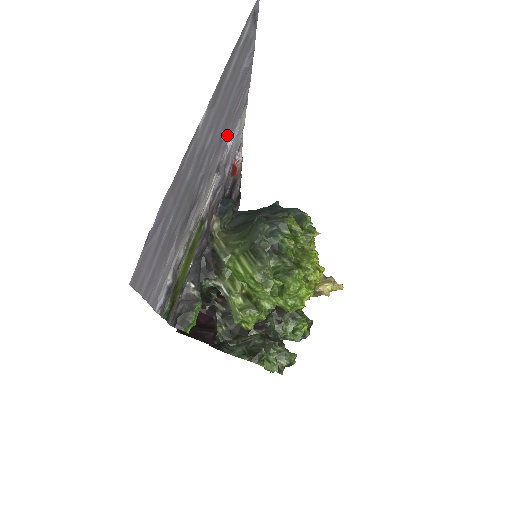
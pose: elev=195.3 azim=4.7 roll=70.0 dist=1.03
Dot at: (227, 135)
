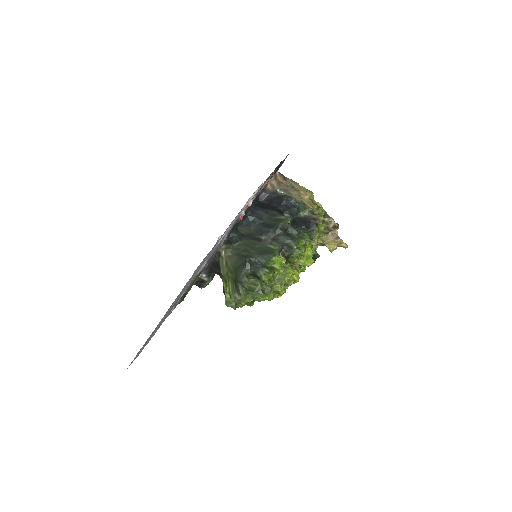
Dot at: (208, 256)
